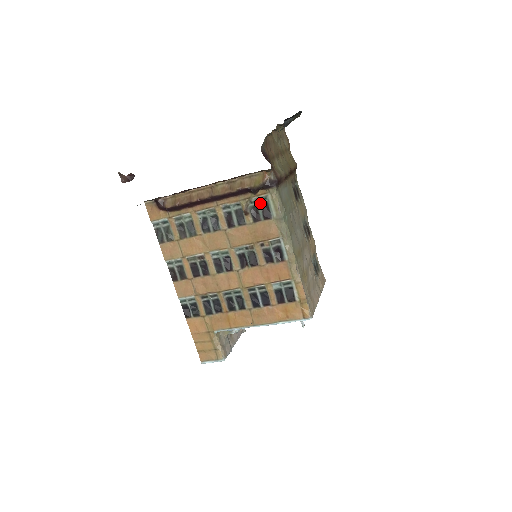
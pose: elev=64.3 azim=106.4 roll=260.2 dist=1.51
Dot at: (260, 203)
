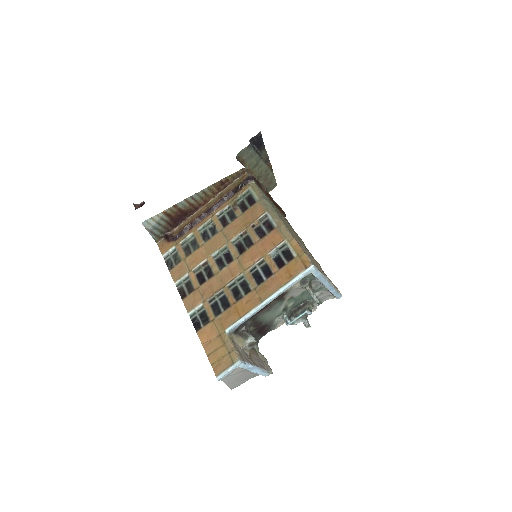
Dot at: (245, 197)
